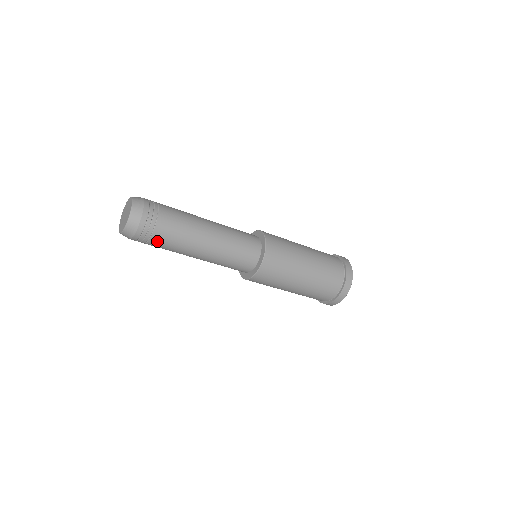
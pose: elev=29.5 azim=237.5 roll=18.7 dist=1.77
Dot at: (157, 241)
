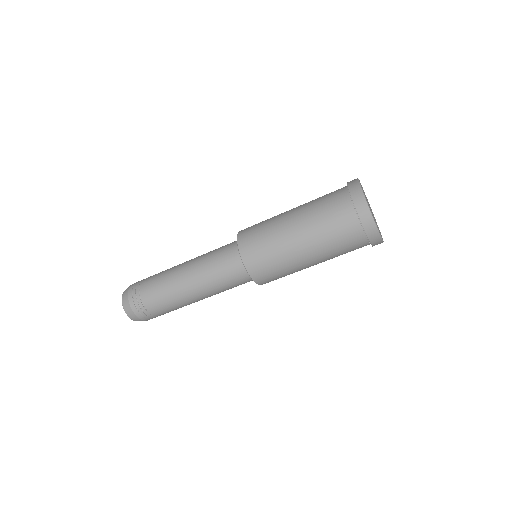
Dot at: (146, 288)
